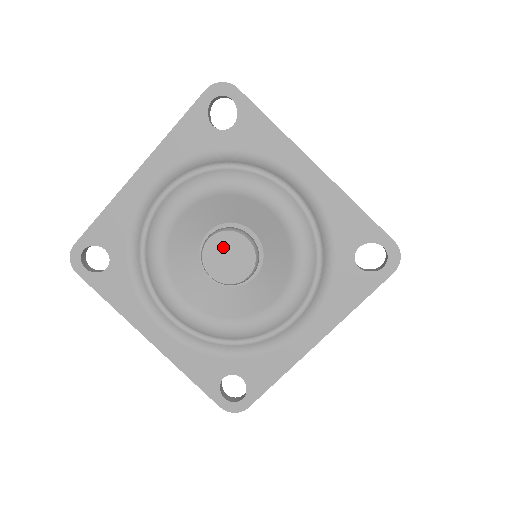
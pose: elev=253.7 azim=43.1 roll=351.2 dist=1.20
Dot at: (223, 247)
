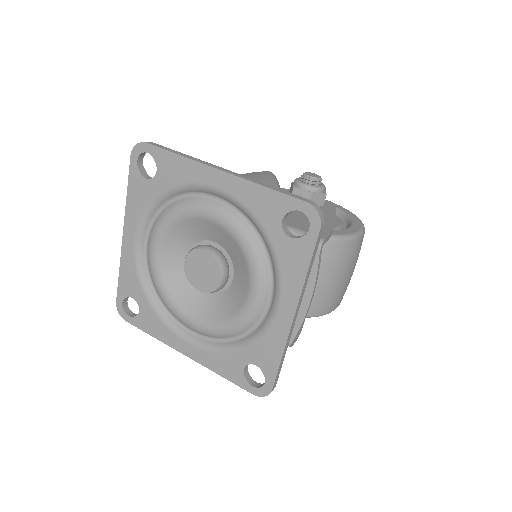
Dot at: (195, 264)
